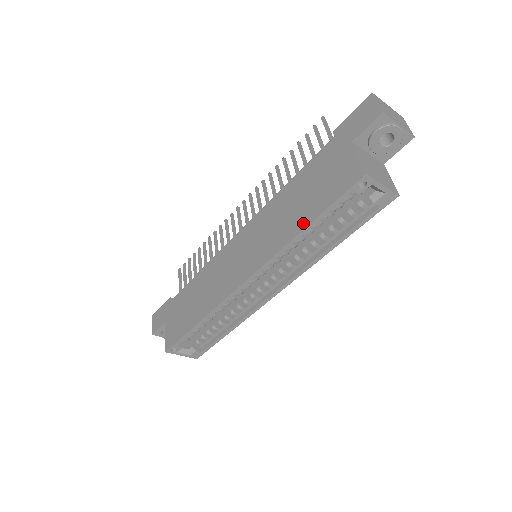
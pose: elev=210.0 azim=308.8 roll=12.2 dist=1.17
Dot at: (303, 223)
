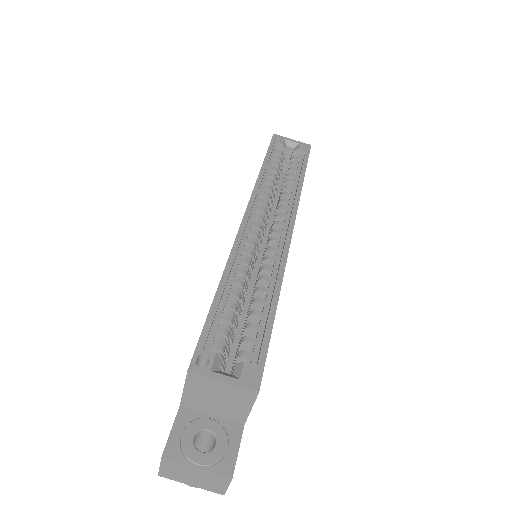
Dot at: occluded
